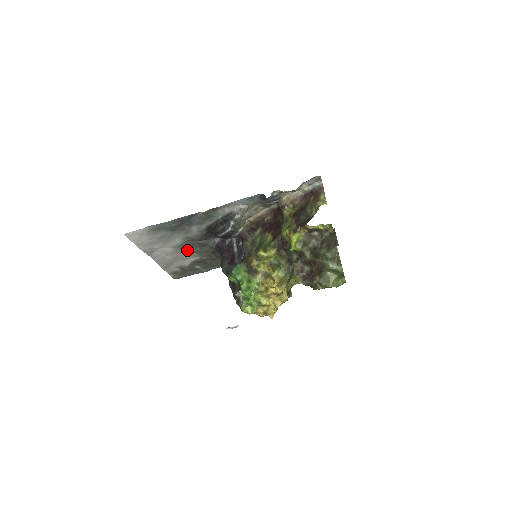
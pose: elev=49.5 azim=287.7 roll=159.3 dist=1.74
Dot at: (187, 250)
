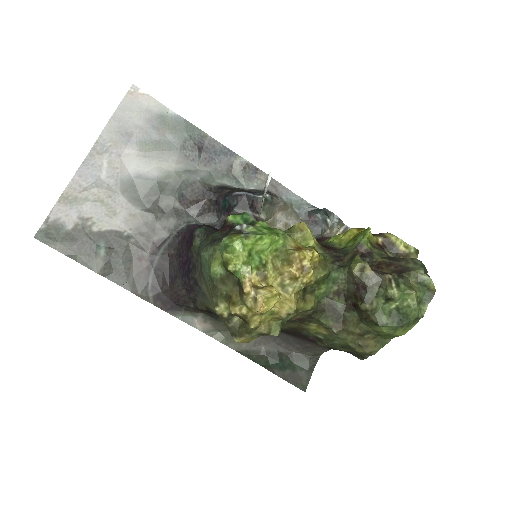
Dot at: (138, 202)
